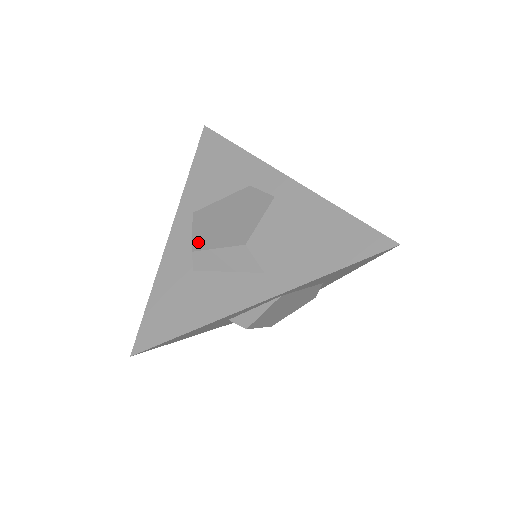
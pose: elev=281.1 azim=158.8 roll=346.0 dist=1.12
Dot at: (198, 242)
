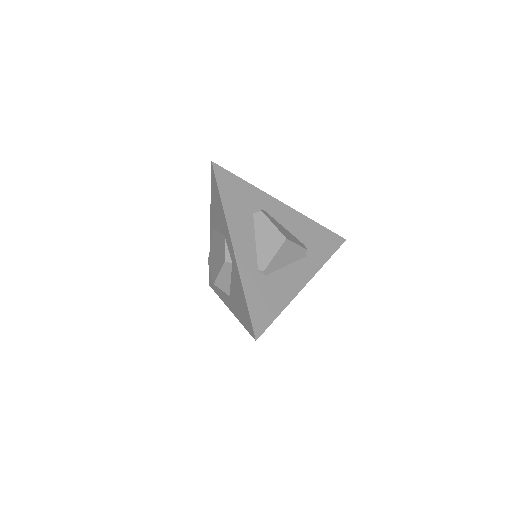
Dot at: (209, 258)
